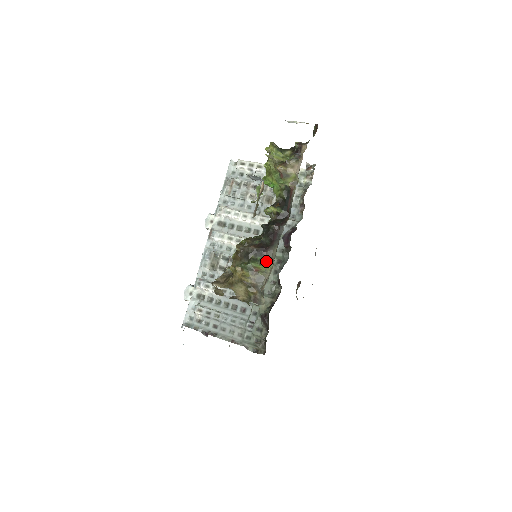
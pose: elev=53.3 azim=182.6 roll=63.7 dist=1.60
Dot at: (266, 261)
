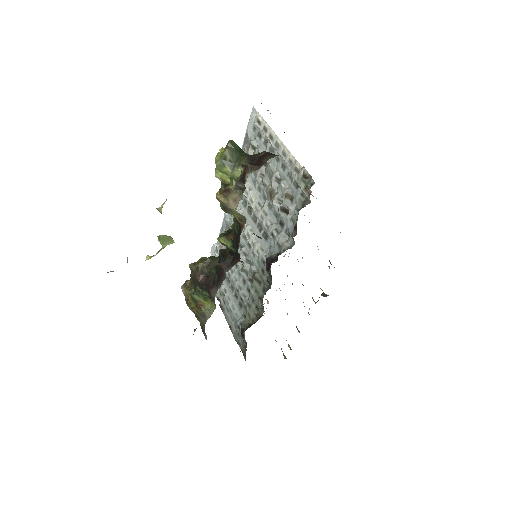
Dot at: (212, 299)
